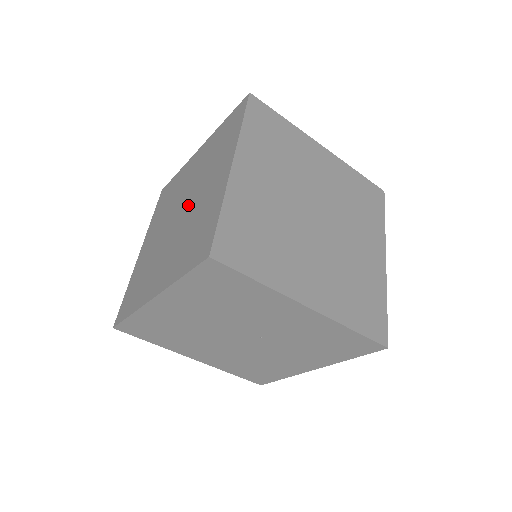
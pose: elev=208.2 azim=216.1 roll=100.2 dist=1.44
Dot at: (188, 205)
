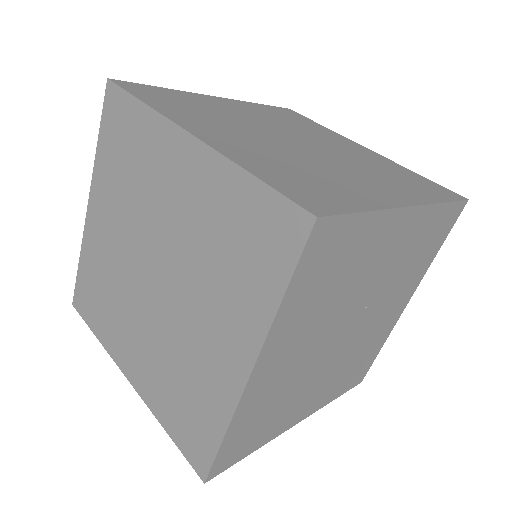
Dot at: (161, 250)
